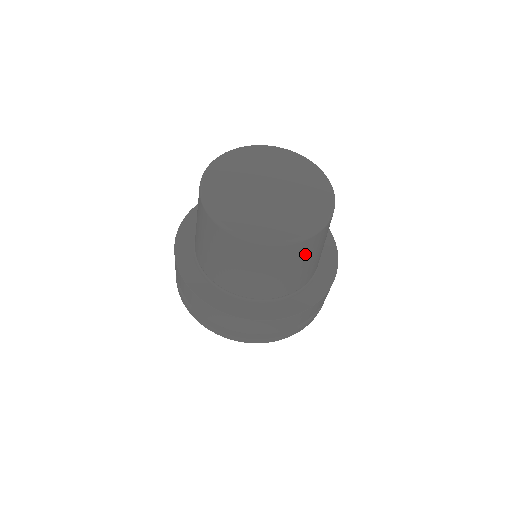
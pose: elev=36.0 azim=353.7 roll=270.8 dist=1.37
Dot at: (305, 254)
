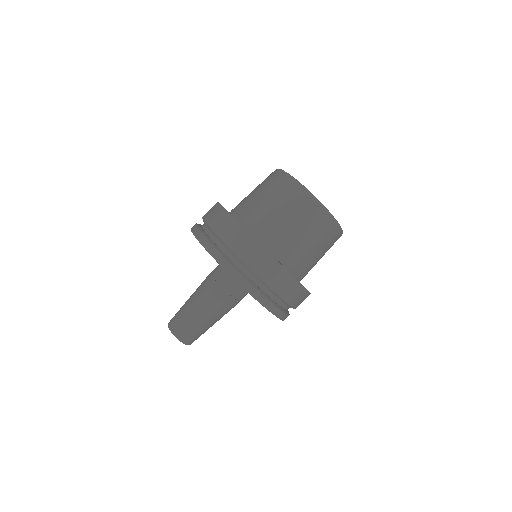
Dot at: (331, 246)
